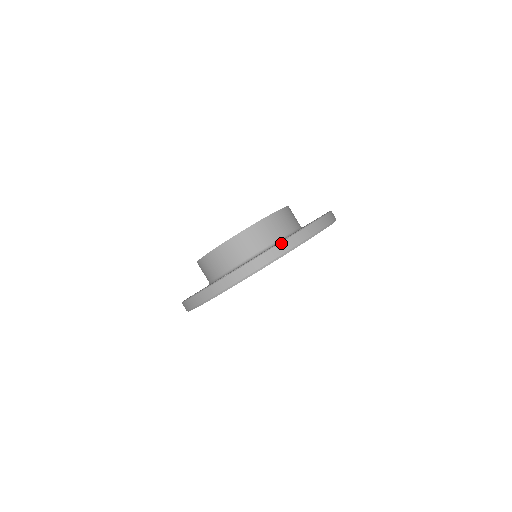
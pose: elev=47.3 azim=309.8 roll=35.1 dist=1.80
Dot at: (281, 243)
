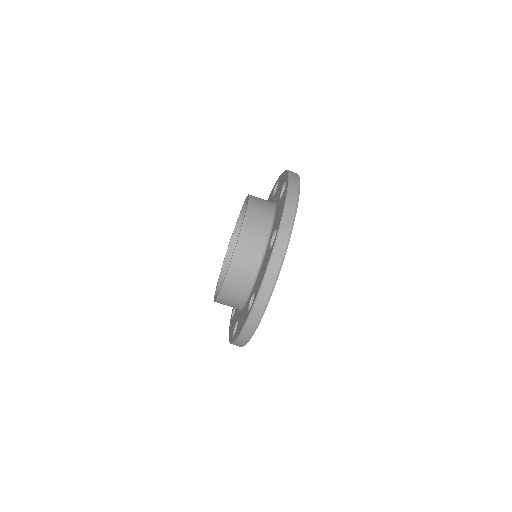
Dot at: (290, 180)
